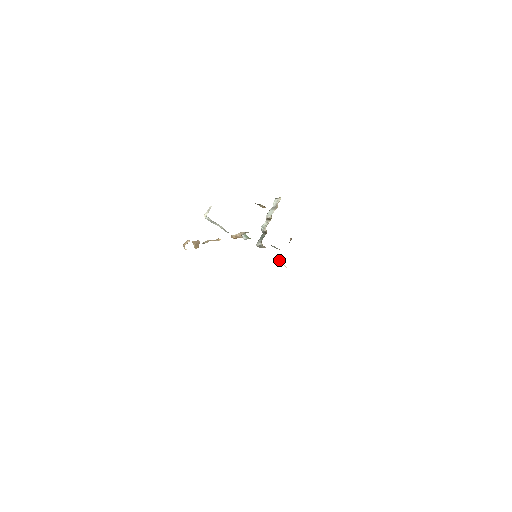
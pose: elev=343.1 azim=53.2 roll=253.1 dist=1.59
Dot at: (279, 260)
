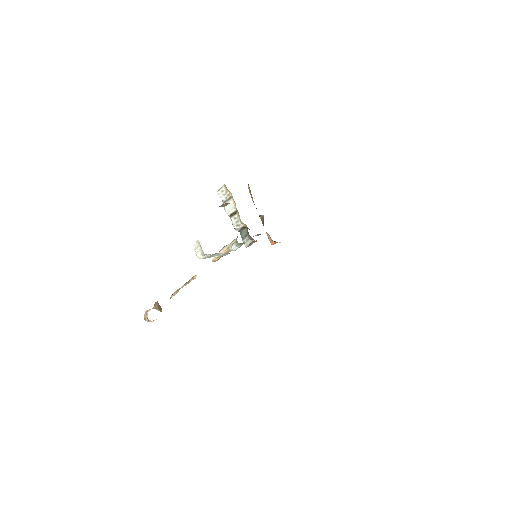
Dot at: (273, 242)
